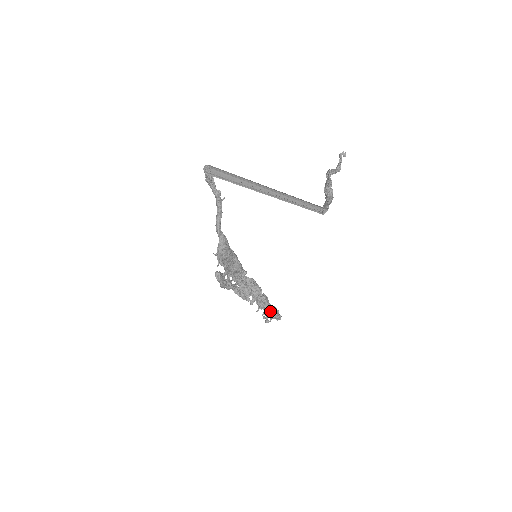
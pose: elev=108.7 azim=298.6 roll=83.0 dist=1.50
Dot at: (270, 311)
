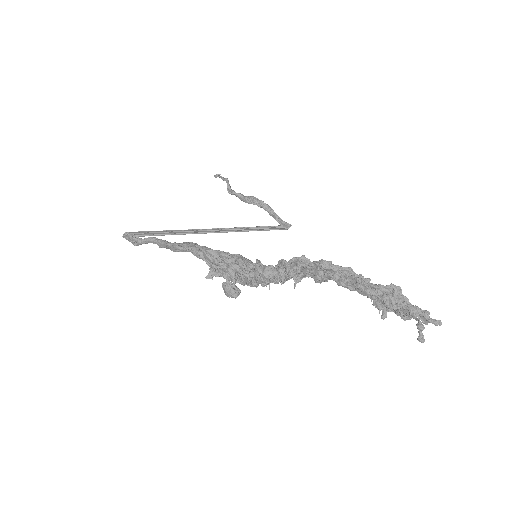
Dot at: (370, 288)
